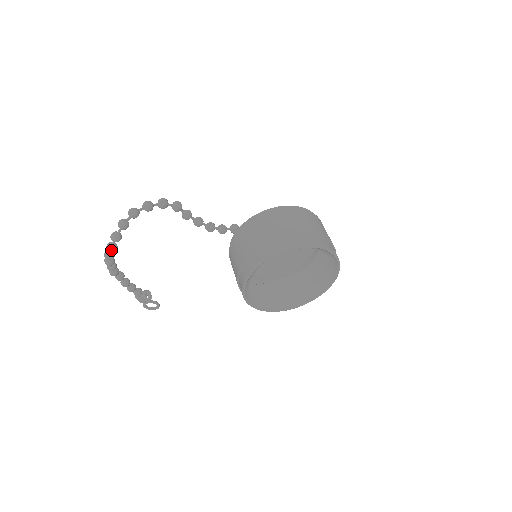
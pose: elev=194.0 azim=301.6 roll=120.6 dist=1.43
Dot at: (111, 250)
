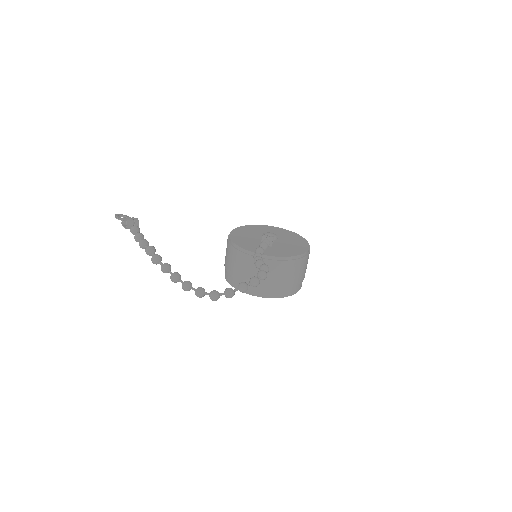
Dot at: (200, 297)
